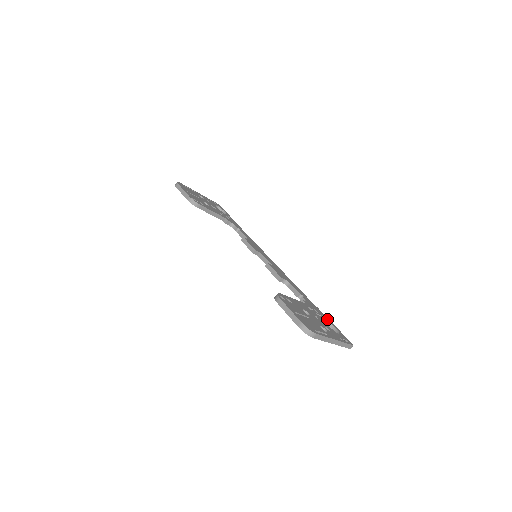
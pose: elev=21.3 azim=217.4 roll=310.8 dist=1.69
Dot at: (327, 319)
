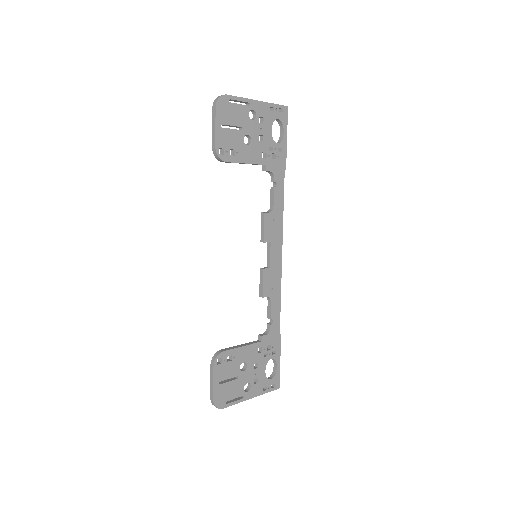
Dot at: (277, 355)
